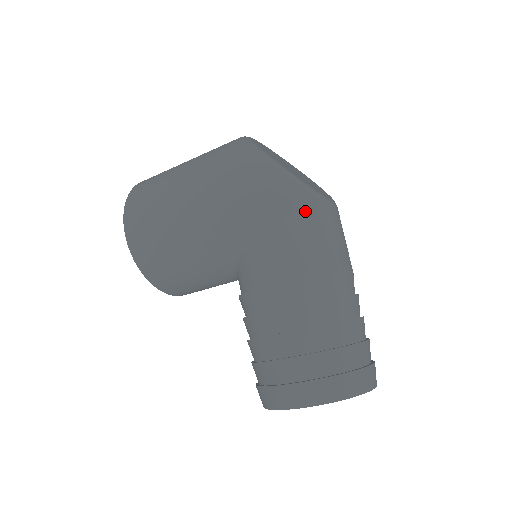
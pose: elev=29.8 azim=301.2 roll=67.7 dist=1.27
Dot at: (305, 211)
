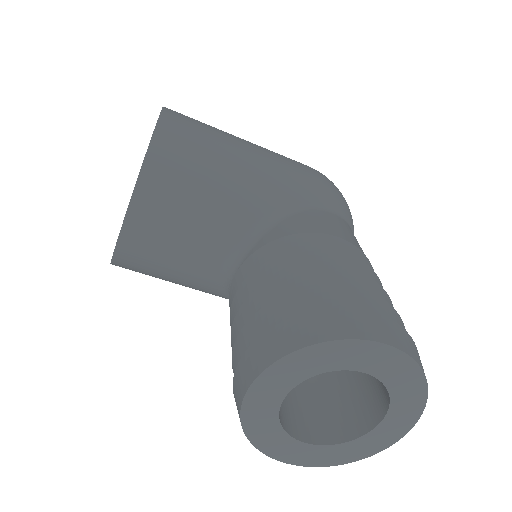
Dot at: occluded
